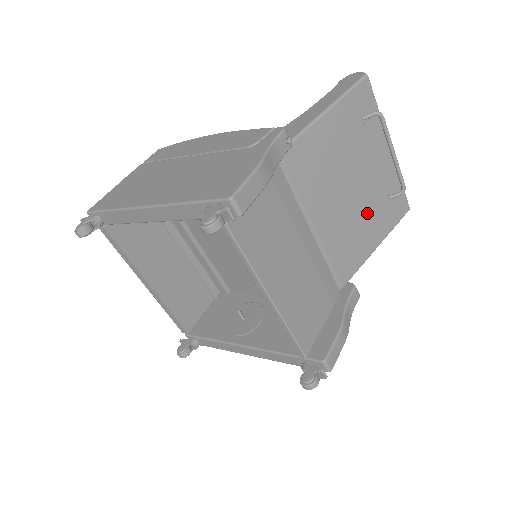
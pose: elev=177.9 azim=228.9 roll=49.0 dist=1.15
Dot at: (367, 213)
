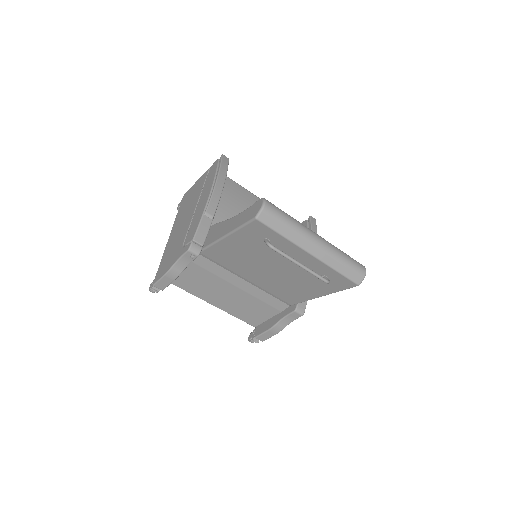
Dot at: (299, 281)
